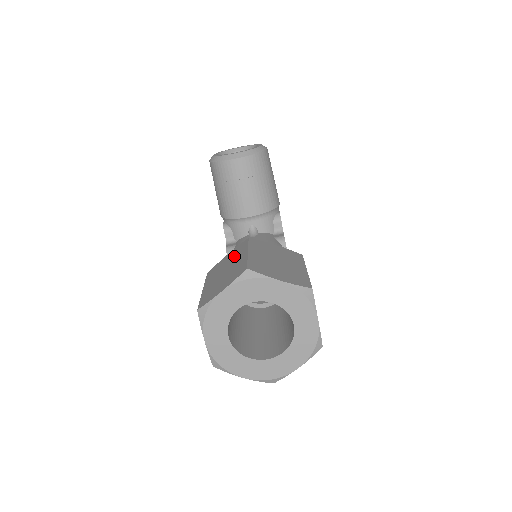
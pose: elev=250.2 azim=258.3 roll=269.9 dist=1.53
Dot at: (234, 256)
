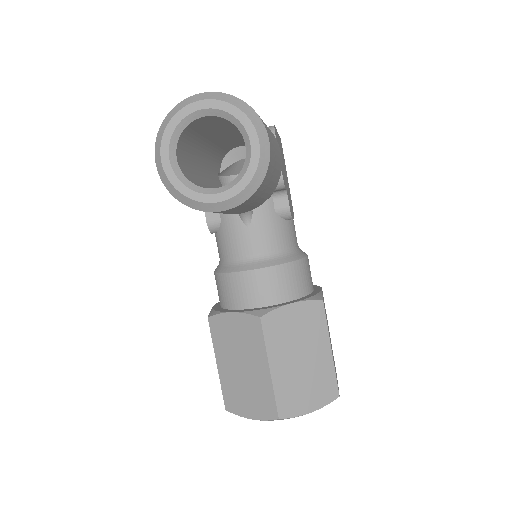
Dot at: (247, 344)
